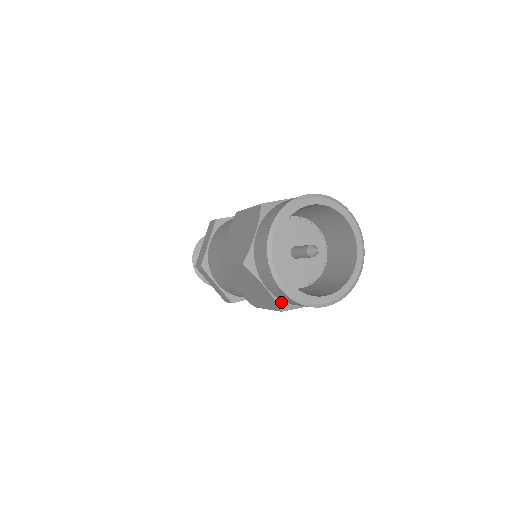
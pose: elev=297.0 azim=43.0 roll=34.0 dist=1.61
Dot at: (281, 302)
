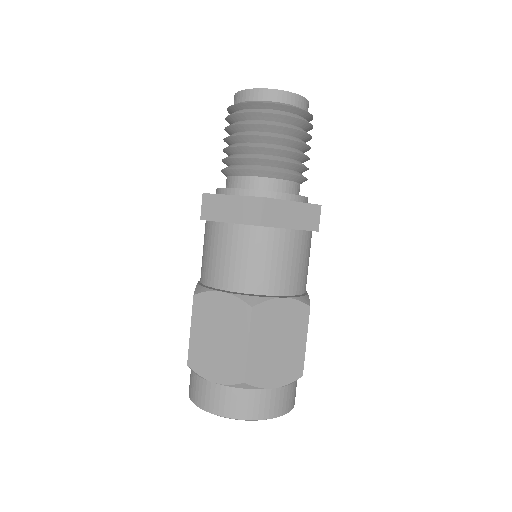
Dot at: occluded
